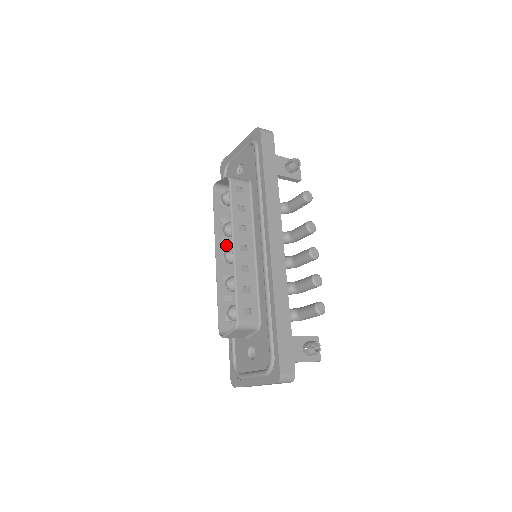
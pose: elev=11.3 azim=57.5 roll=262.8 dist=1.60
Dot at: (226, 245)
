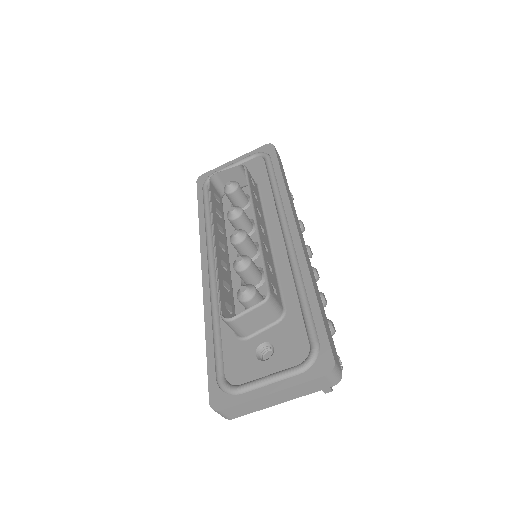
Dot at: (221, 235)
